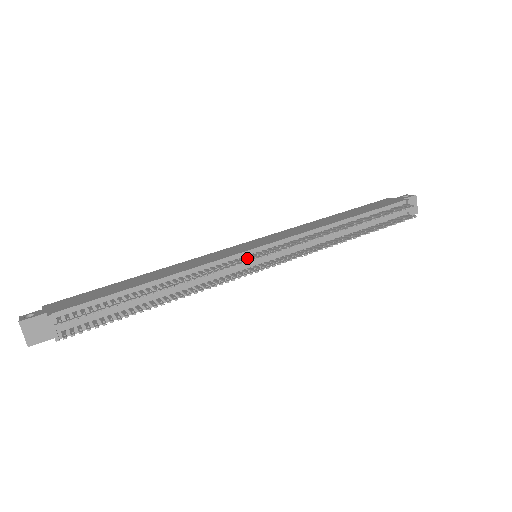
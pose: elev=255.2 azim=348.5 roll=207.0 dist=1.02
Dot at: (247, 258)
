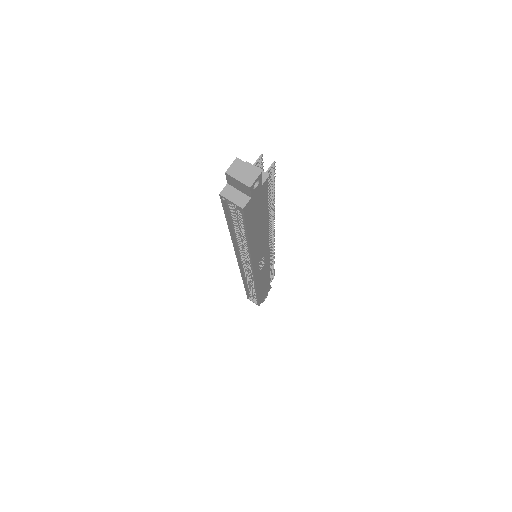
Dot at: occluded
